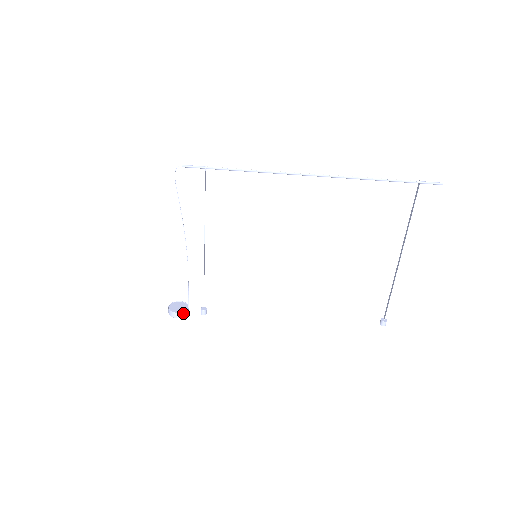
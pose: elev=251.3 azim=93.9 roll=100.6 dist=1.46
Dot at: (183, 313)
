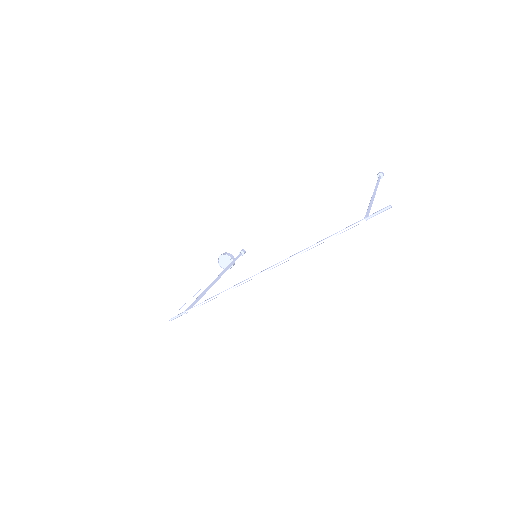
Dot at: (233, 265)
